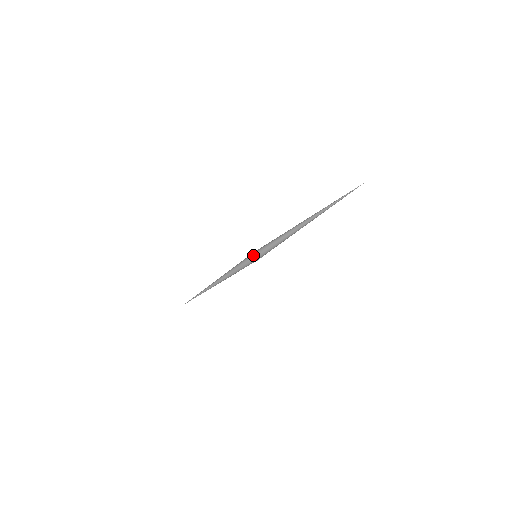
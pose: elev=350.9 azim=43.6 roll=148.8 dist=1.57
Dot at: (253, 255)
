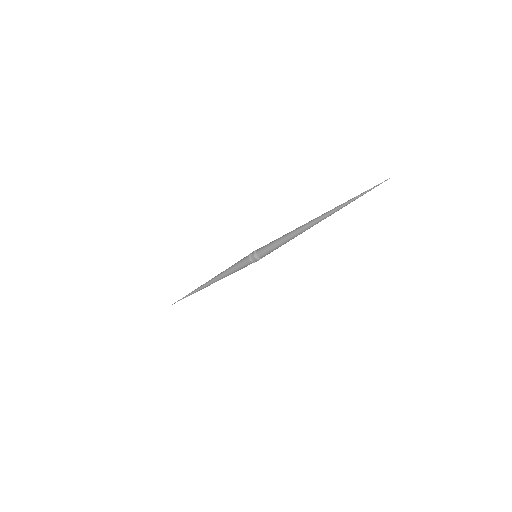
Dot at: (253, 255)
